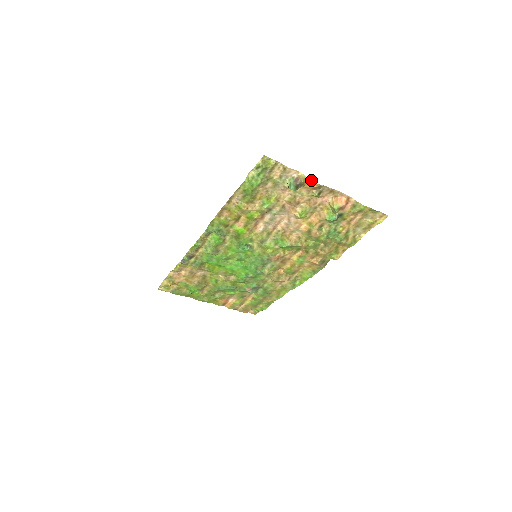
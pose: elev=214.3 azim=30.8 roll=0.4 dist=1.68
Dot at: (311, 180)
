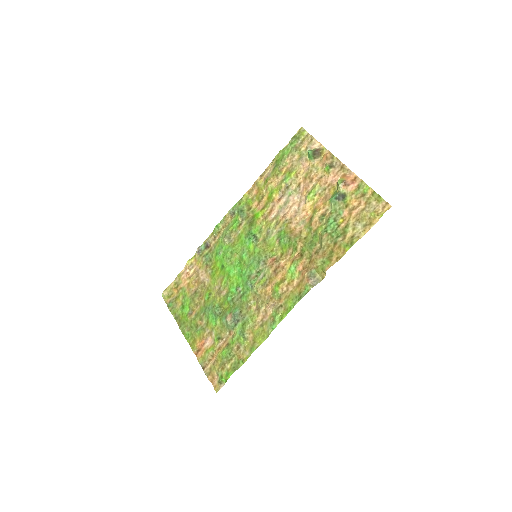
Dot at: (328, 152)
